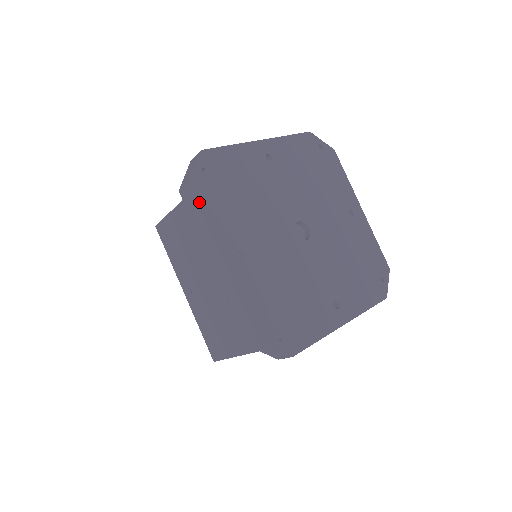
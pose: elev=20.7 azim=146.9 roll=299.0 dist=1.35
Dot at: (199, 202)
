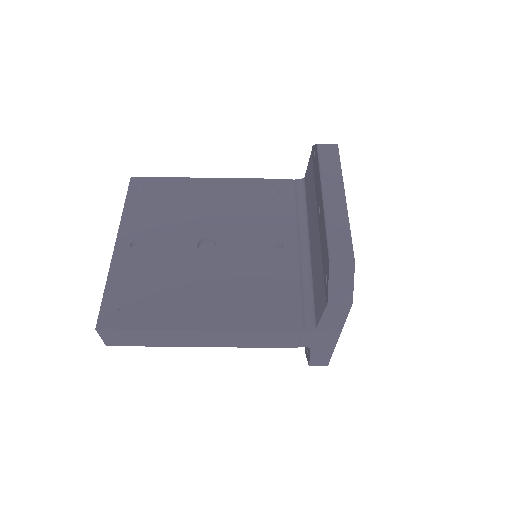
Dot at: (339, 158)
